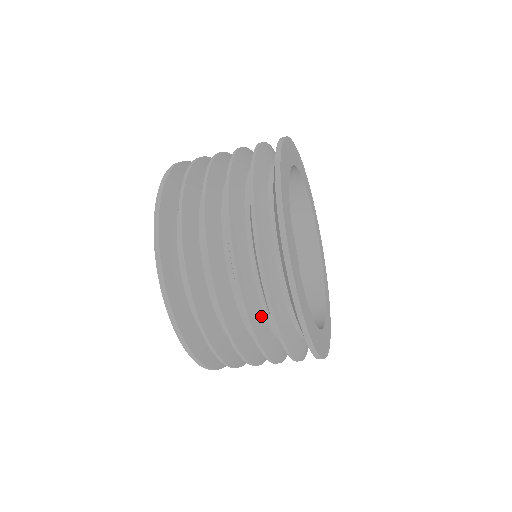
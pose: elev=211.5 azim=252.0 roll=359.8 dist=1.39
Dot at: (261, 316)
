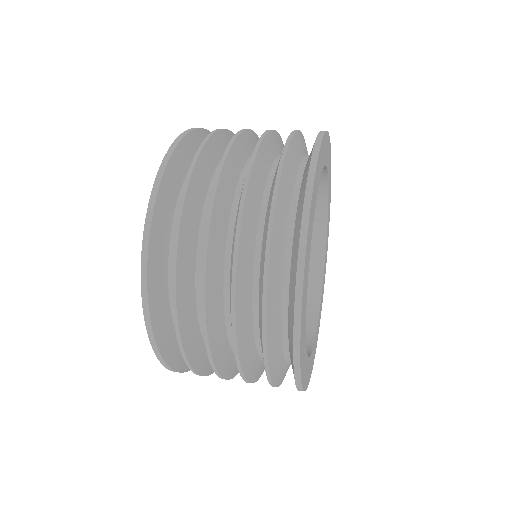
Dot at: (250, 339)
